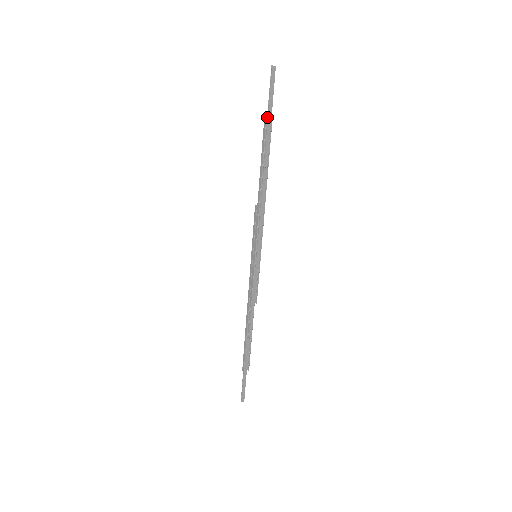
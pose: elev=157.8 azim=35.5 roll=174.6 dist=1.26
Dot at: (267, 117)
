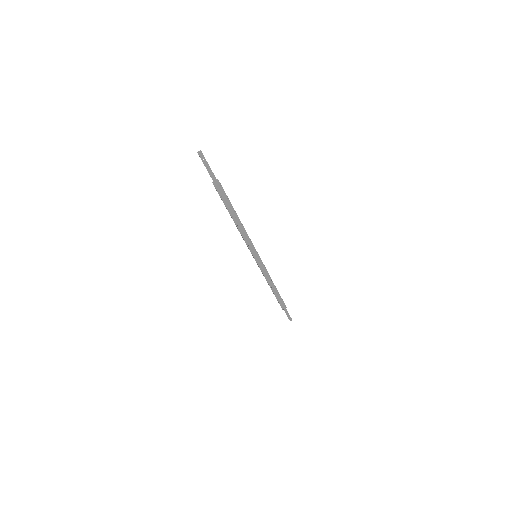
Dot at: (214, 183)
